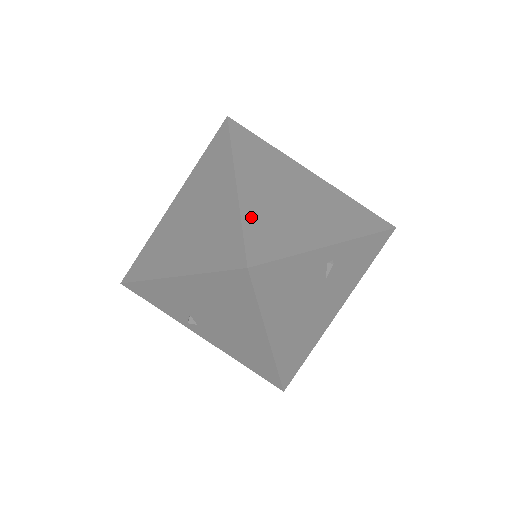
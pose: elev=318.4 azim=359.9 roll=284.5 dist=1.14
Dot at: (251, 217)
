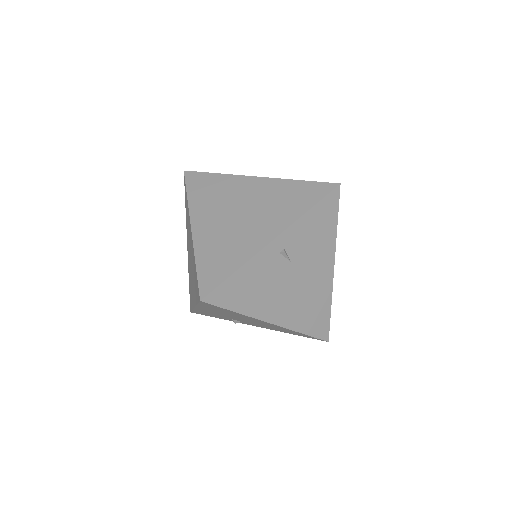
Dot at: (203, 256)
